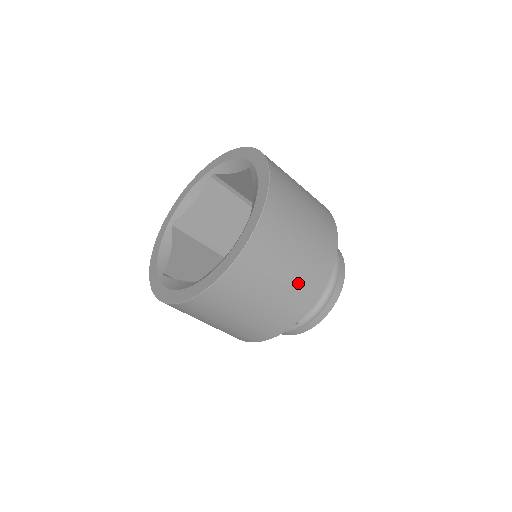
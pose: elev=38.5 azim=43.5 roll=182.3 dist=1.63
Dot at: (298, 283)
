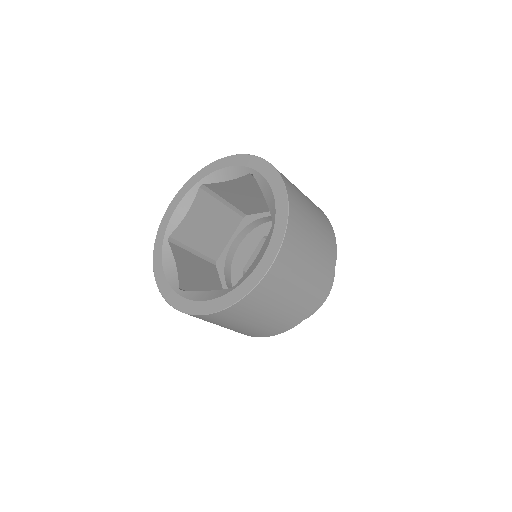
Dot at: (258, 329)
